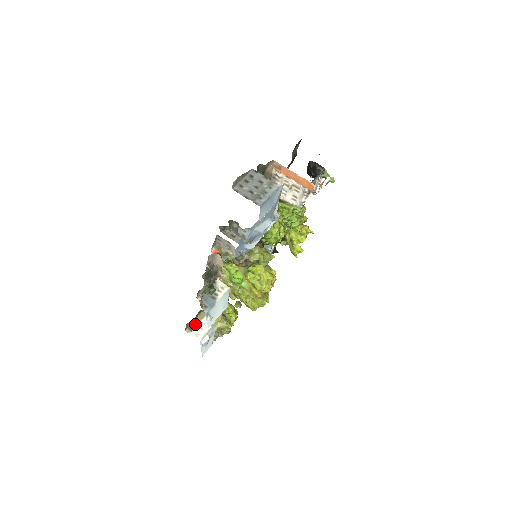
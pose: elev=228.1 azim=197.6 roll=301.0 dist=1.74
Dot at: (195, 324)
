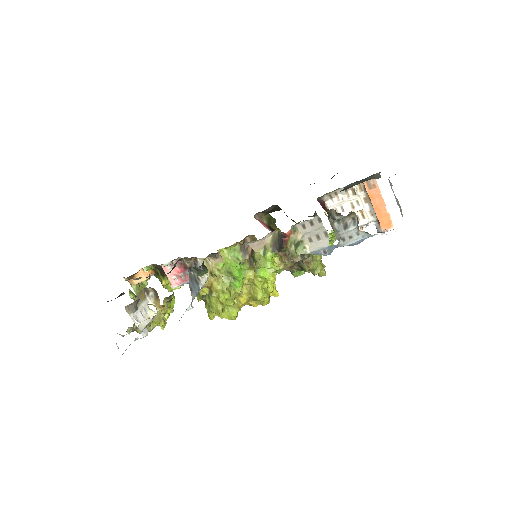
Dot at: occluded
